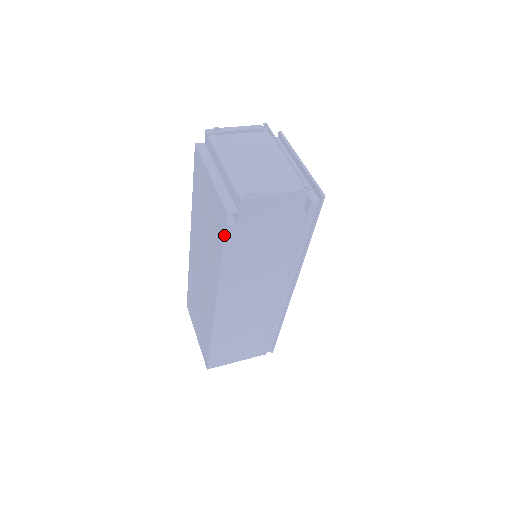
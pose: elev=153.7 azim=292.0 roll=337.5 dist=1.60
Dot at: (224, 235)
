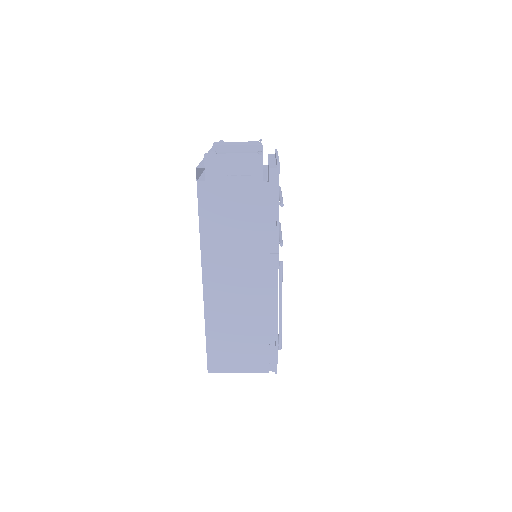
Dot at: (197, 191)
